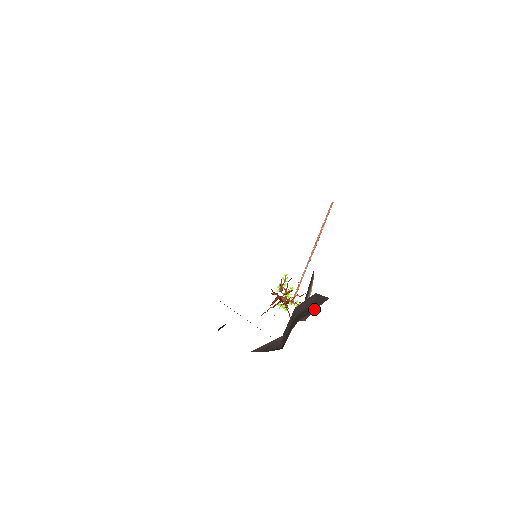
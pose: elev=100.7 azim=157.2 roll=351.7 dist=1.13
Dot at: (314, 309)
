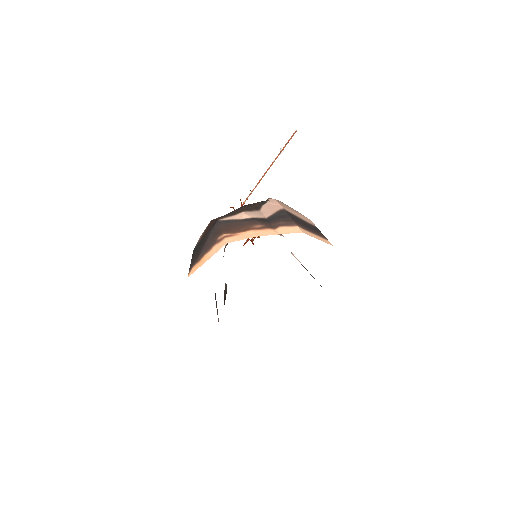
Dot at: occluded
